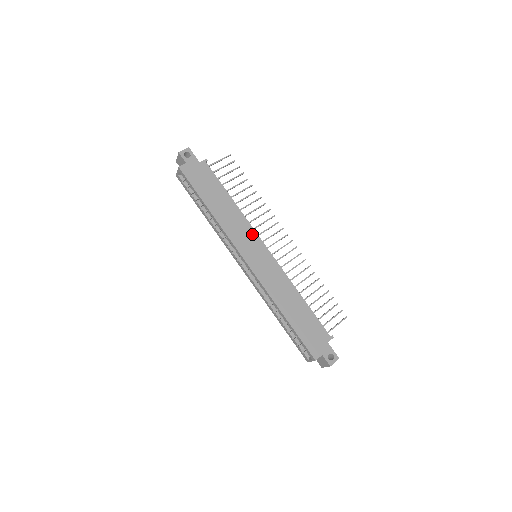
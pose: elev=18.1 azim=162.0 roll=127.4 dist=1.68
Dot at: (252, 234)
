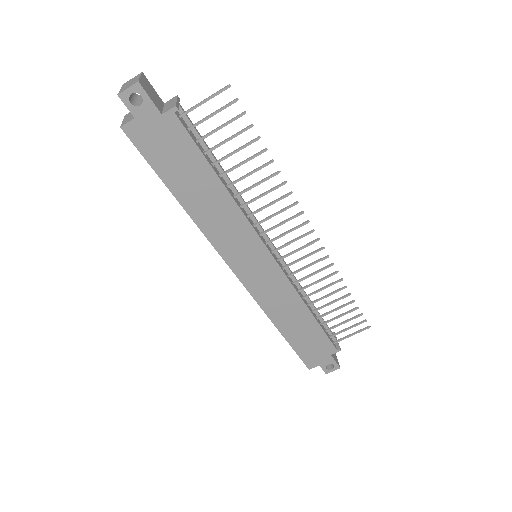
Dot at: (251, 238)
